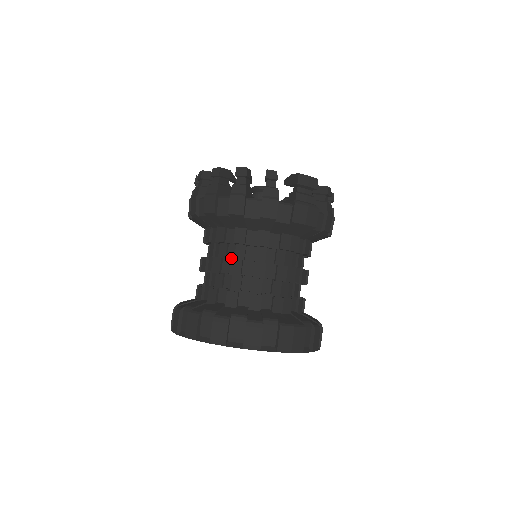
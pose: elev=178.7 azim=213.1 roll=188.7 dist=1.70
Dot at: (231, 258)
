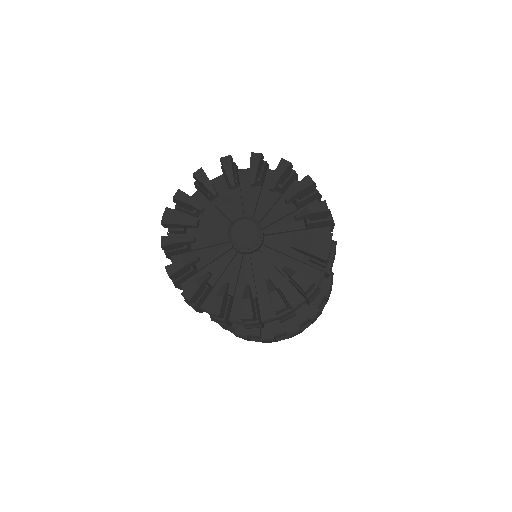
Dot at: occluded
